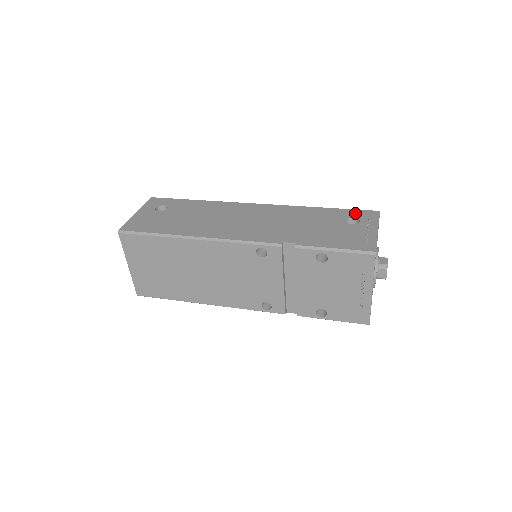
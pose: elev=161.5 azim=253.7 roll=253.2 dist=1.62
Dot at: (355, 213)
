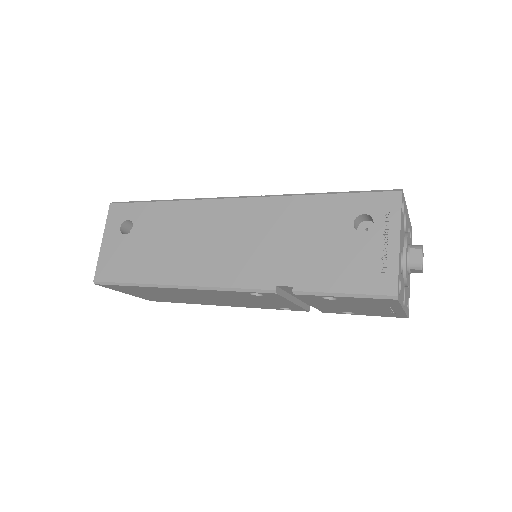
Dot at: (366, 203)
